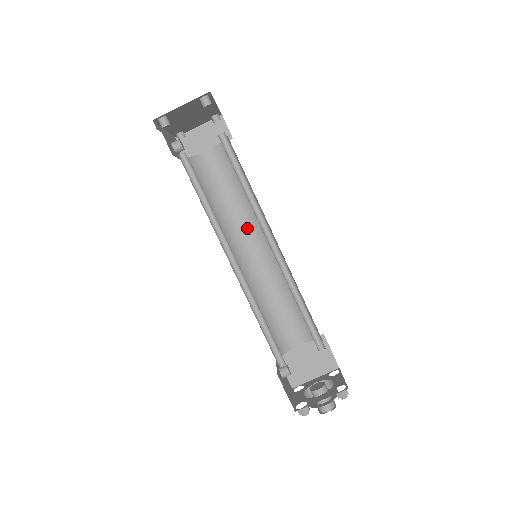
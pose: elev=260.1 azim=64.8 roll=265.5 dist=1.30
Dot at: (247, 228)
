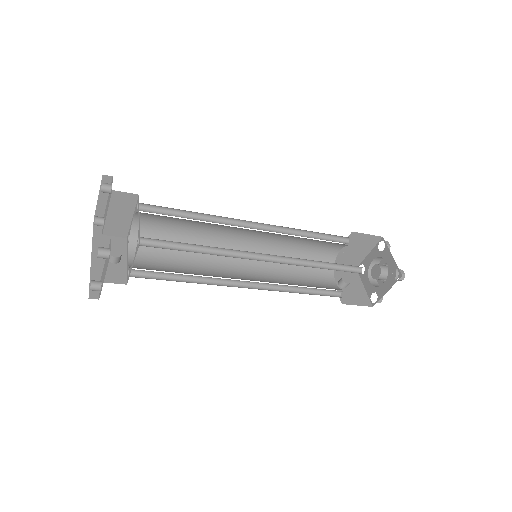
Dot at: (226, 232)
